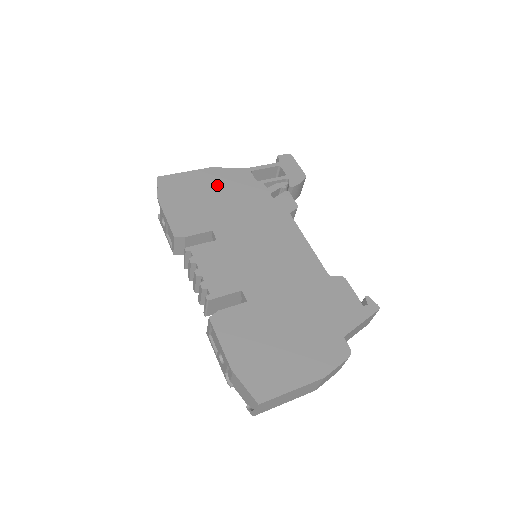
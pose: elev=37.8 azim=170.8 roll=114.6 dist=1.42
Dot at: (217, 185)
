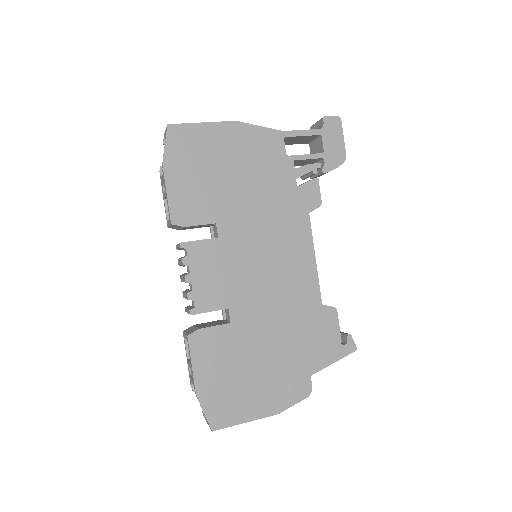
Dot at: (238, 153)
